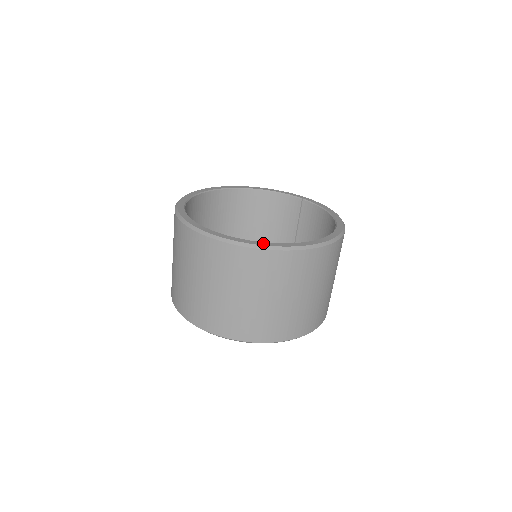
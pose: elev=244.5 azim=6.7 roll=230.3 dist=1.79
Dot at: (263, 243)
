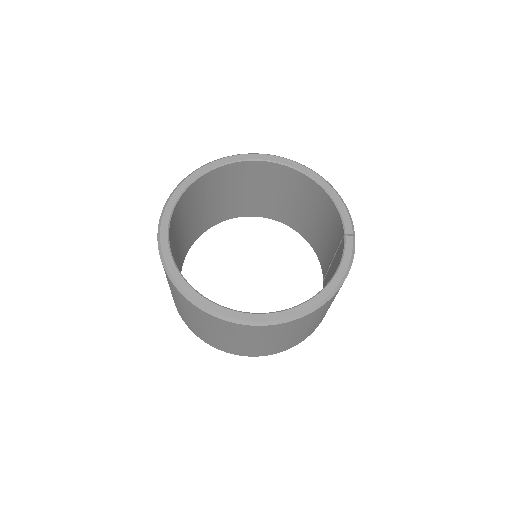
Dot at: (180, 279)
